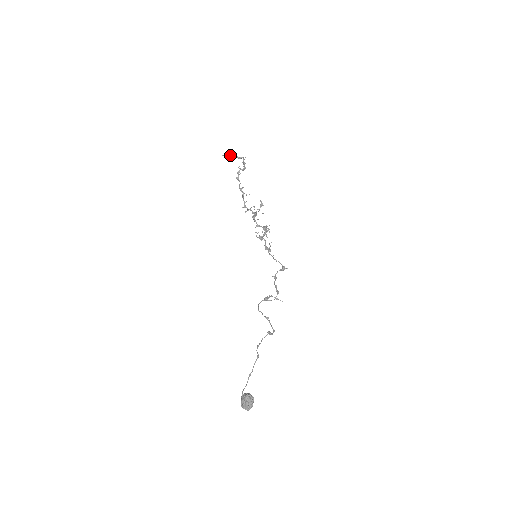
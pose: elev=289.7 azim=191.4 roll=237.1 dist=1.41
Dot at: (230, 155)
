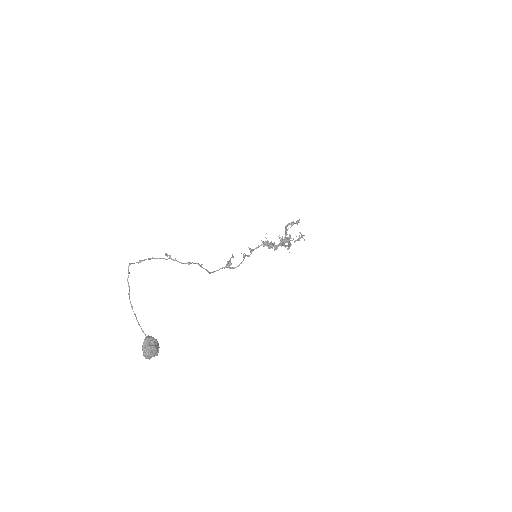
Dot at: occluded
